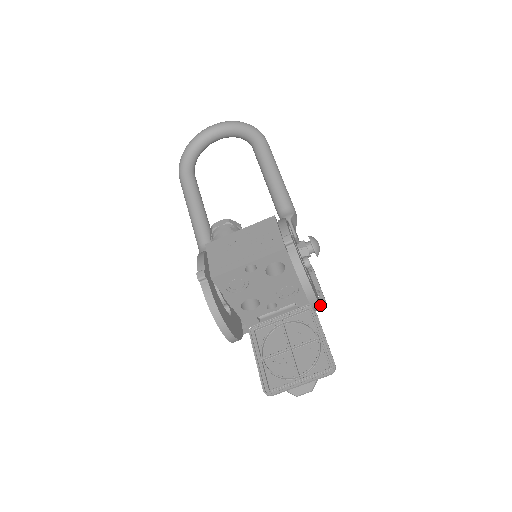
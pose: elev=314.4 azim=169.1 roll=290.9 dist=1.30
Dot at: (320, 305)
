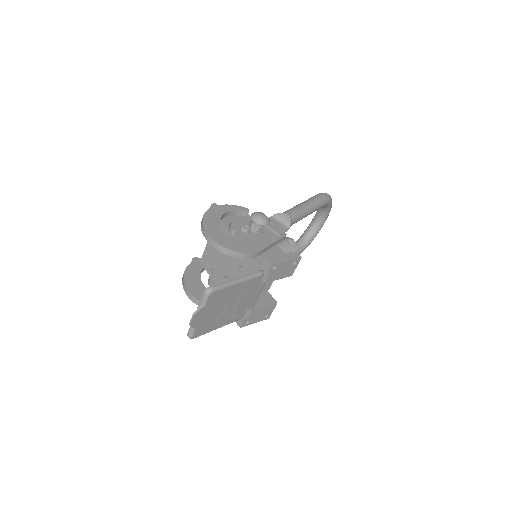
Dot at: (220, 243)
